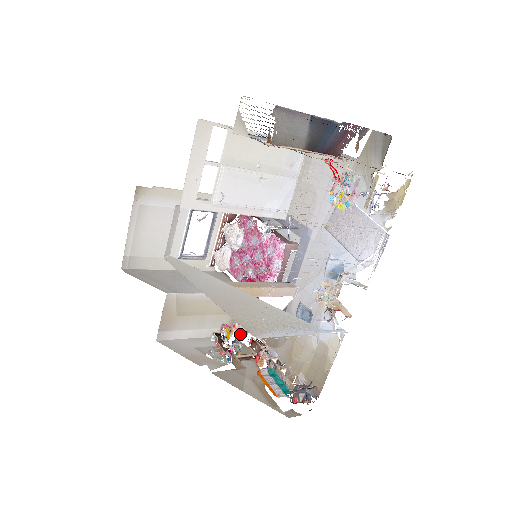
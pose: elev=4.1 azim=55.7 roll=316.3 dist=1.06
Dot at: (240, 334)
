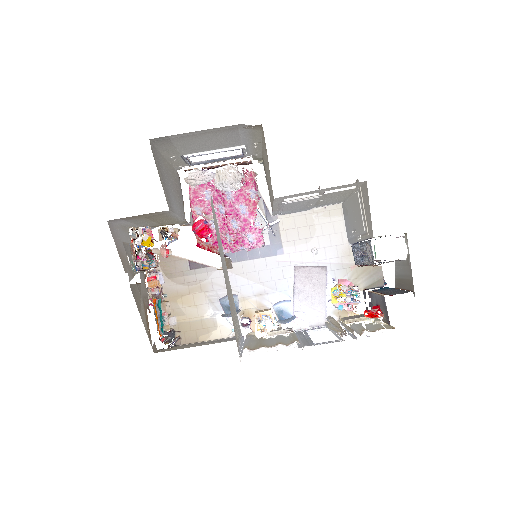
Dot at: occluded
